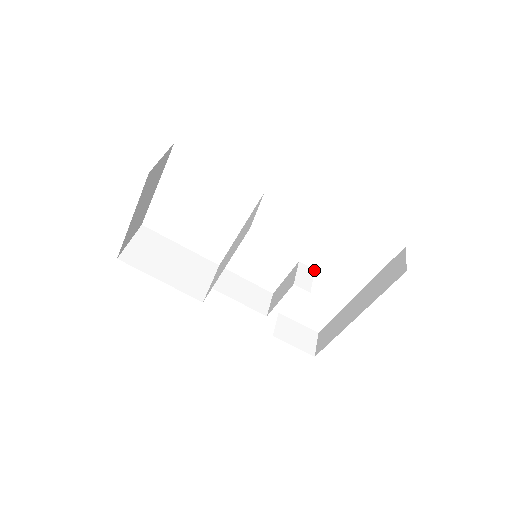
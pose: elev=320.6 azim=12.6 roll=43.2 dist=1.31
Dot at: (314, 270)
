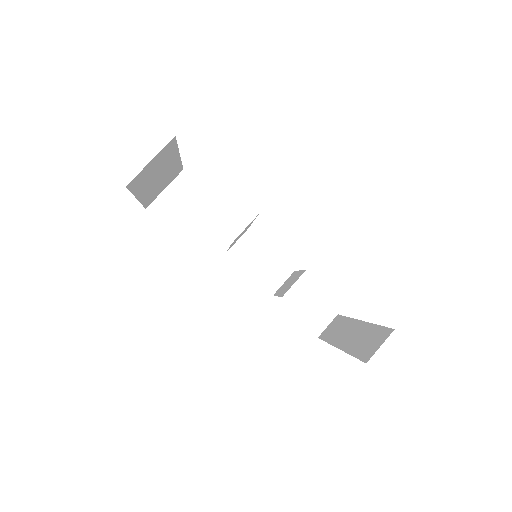
Dot at: occluded
